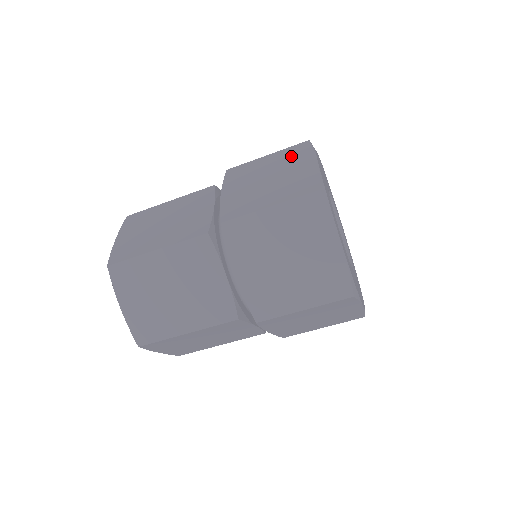
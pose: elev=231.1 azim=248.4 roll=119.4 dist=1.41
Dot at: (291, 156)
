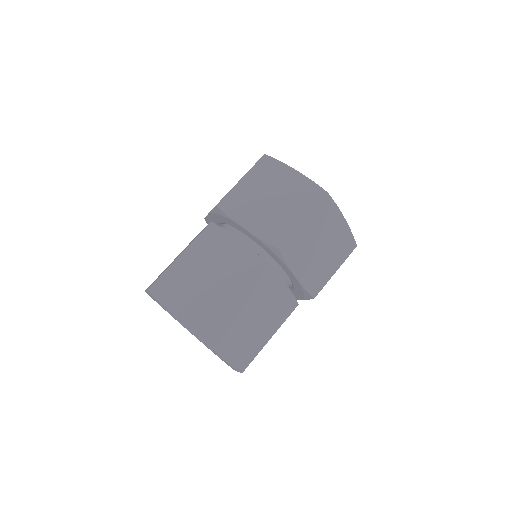
Dot at: occluded
